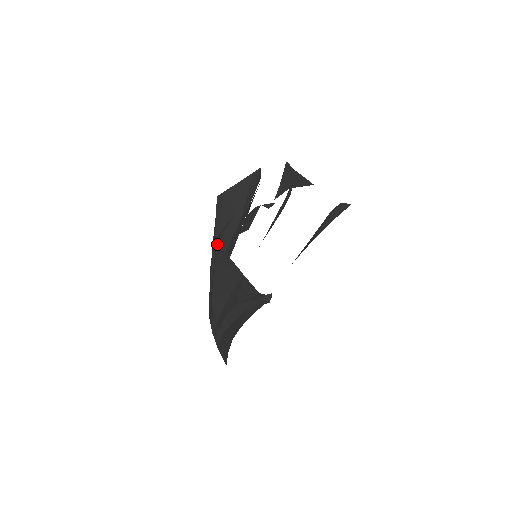
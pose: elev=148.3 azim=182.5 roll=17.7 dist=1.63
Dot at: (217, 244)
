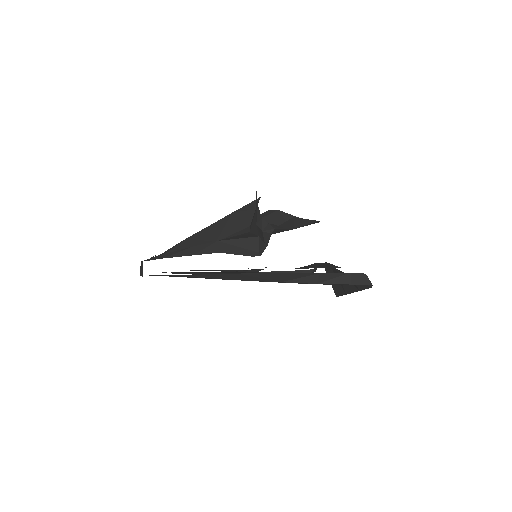
Dot at: (258, 198)
